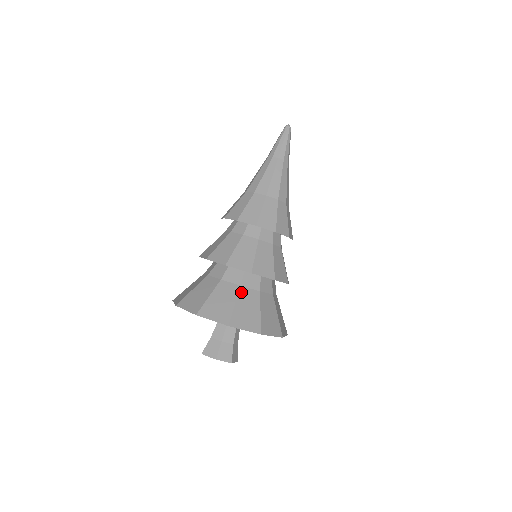
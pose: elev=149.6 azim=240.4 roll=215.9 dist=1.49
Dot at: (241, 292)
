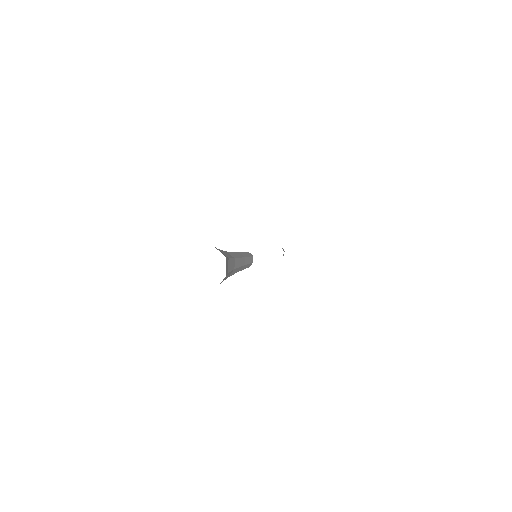
Dot at: occluded
